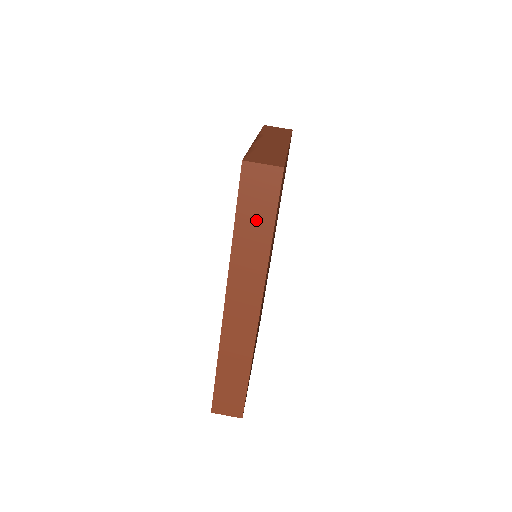
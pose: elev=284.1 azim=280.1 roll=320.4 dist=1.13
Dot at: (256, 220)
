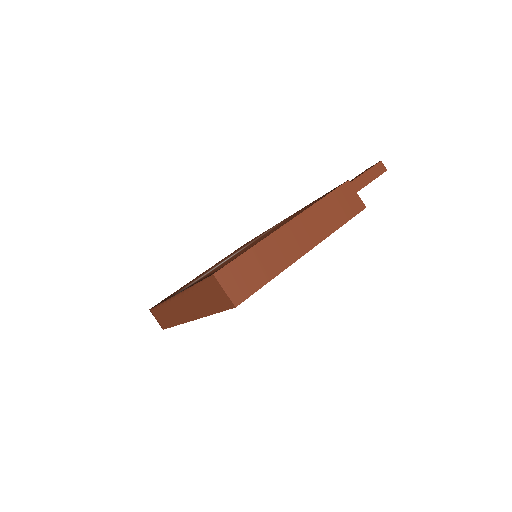
Dot at: (207, 299)
